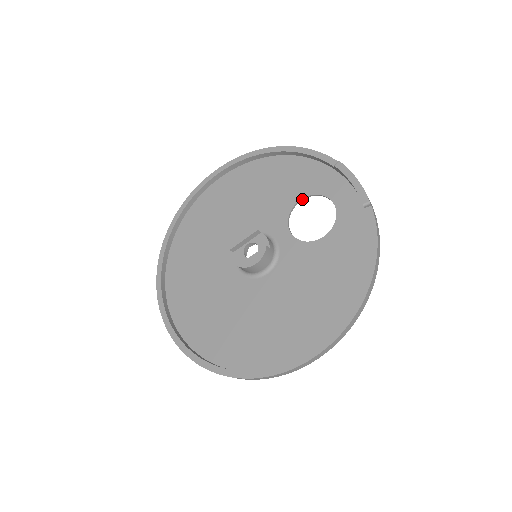
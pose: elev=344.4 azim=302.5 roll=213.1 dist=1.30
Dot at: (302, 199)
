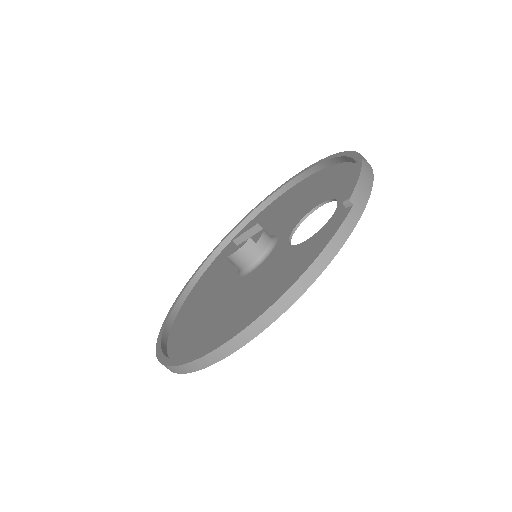
Dot at: (322, 204)
